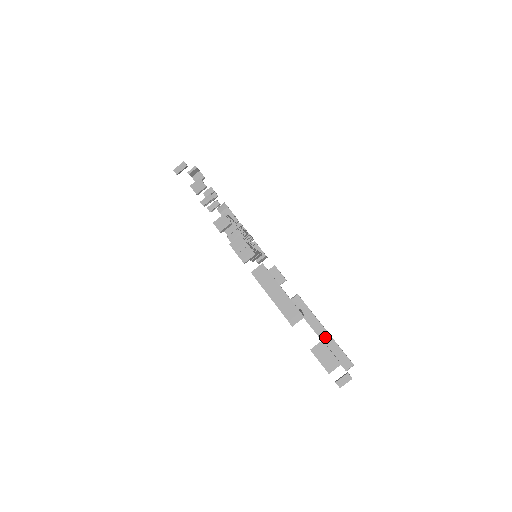
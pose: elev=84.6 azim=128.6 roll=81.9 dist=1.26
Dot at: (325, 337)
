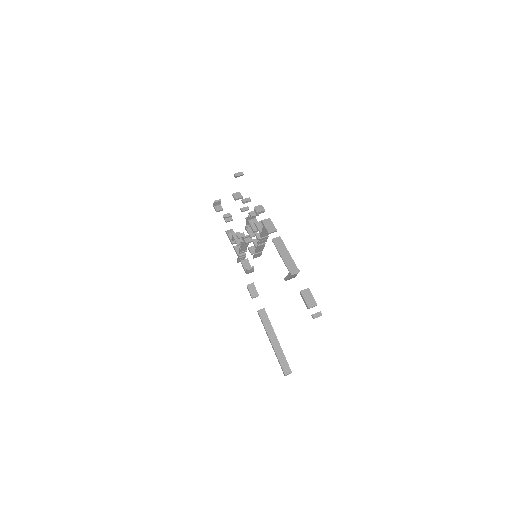
Dot at: (276, 345)
